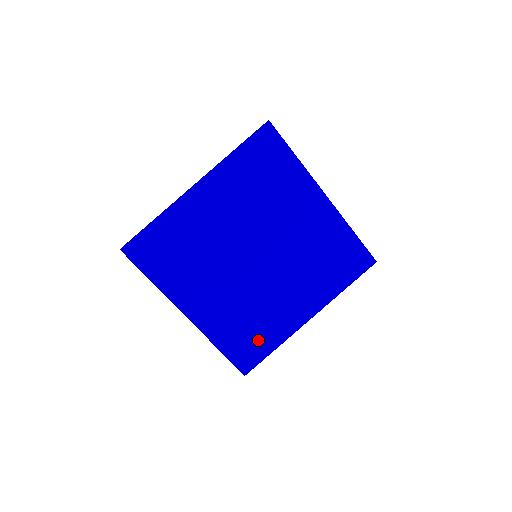
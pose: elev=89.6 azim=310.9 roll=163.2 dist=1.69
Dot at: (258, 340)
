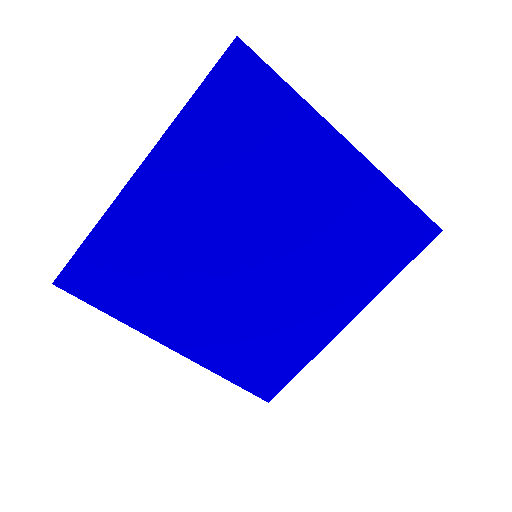
Dot at: (279, 360)
